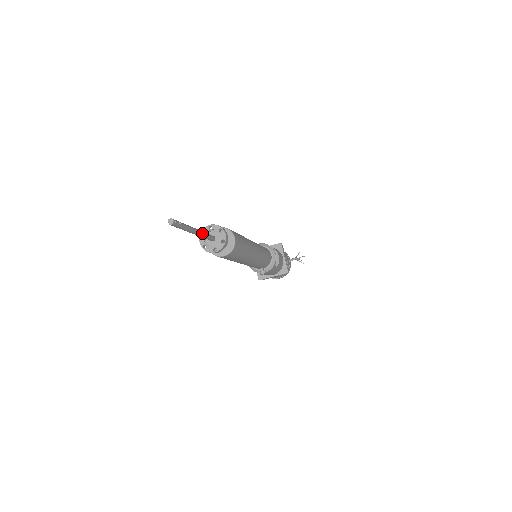
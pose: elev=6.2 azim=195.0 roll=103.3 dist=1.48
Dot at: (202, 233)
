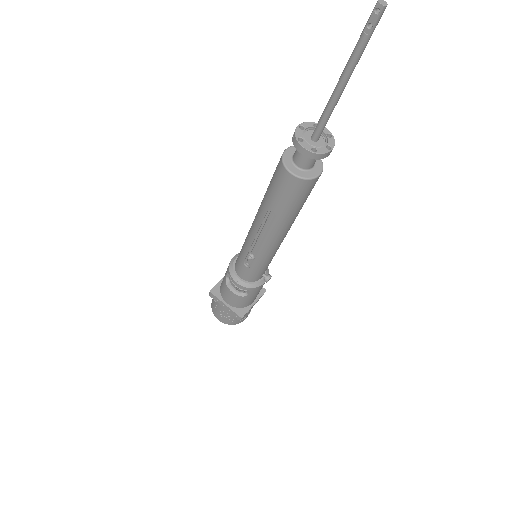
Dot at: (337, 97)
